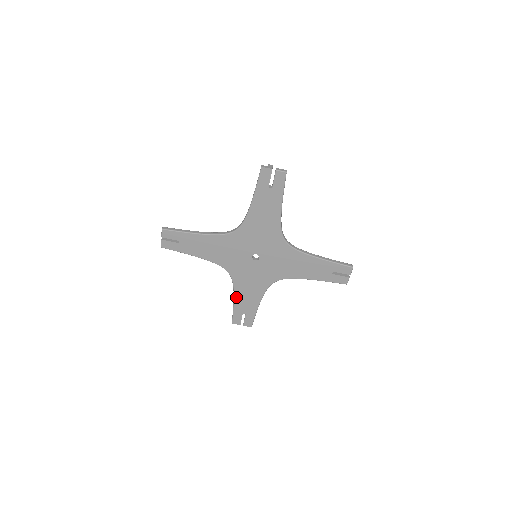
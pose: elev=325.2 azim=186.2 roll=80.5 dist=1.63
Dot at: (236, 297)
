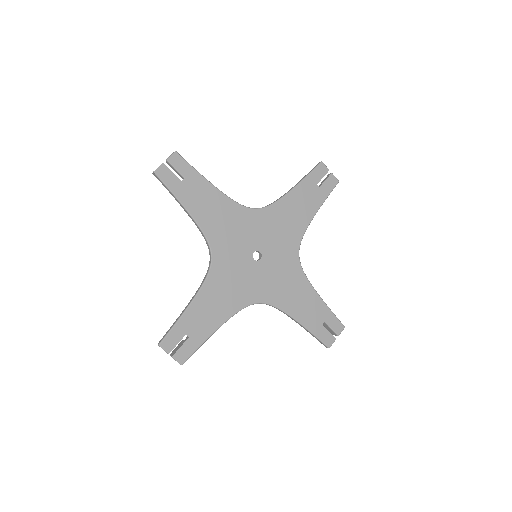
Dot at: (296, 317)
